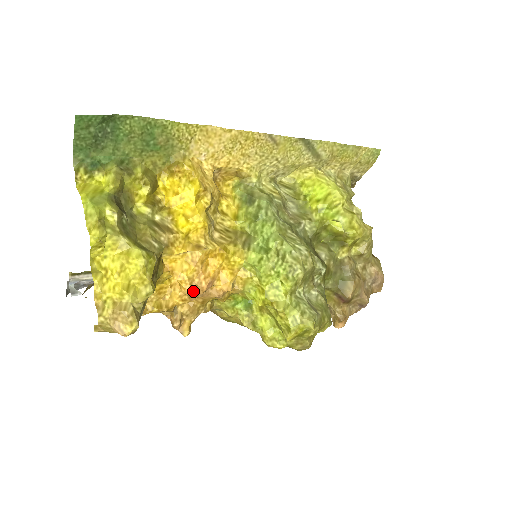
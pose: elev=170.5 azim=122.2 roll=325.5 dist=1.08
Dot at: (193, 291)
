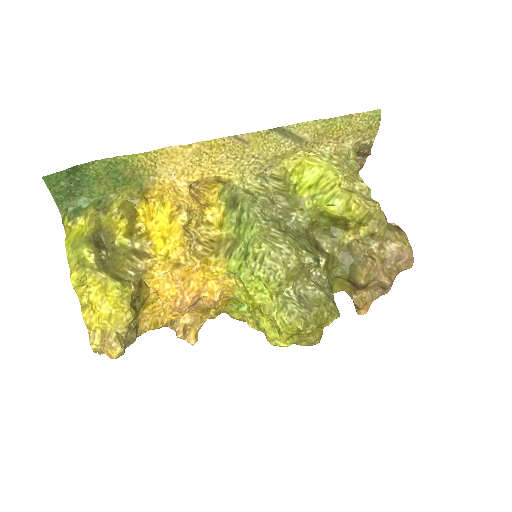
Dot at: (178, 307)
